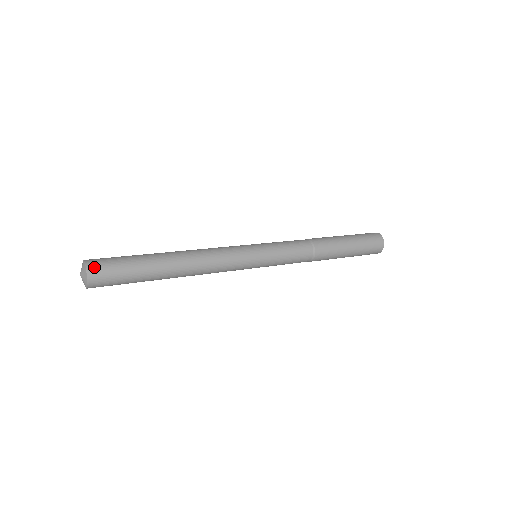
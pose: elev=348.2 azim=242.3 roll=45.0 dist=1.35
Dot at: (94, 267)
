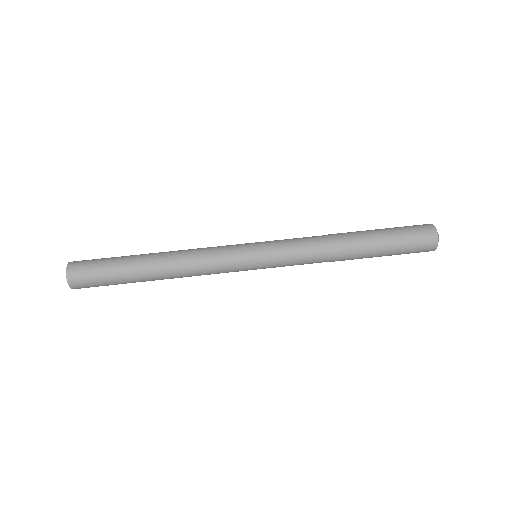
Dot at: (78, 287)
